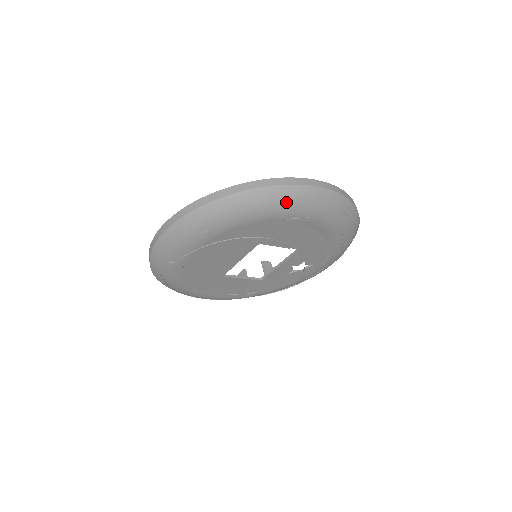
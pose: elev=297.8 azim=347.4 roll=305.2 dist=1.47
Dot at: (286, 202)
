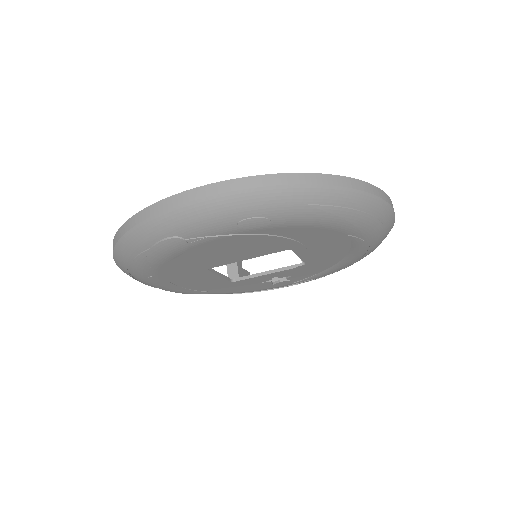
Dot at: (368, 217)
